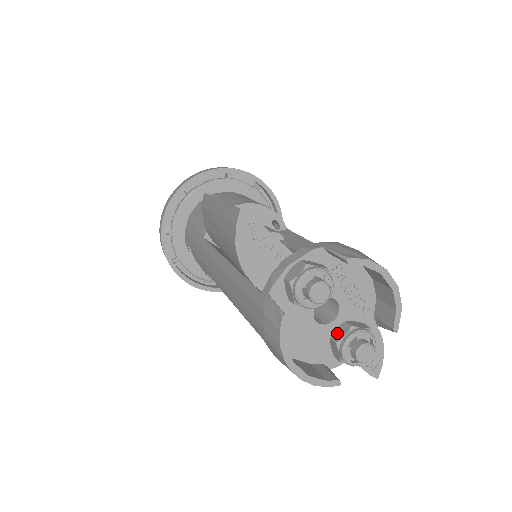
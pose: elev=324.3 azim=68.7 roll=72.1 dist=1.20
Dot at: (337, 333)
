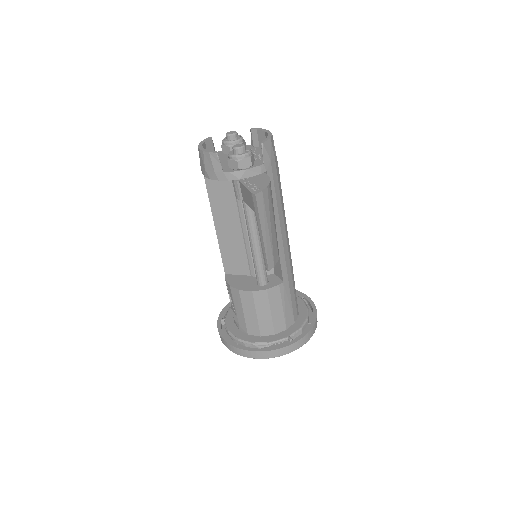
Dot at: occluded
